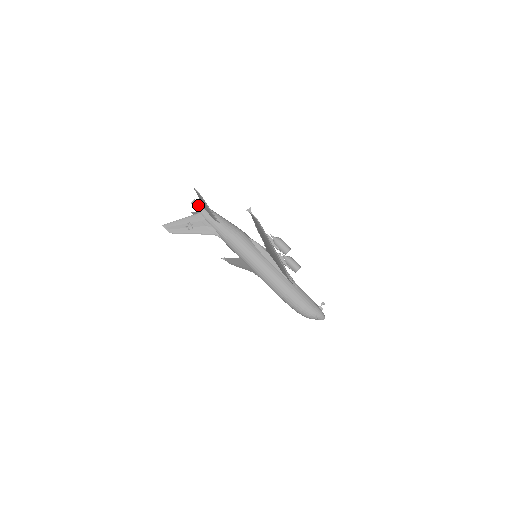
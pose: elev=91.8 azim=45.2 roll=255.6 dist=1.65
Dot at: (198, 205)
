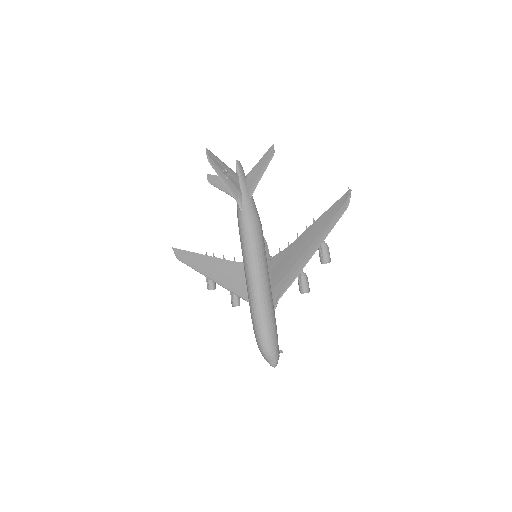
Dot at: (241, 168)
